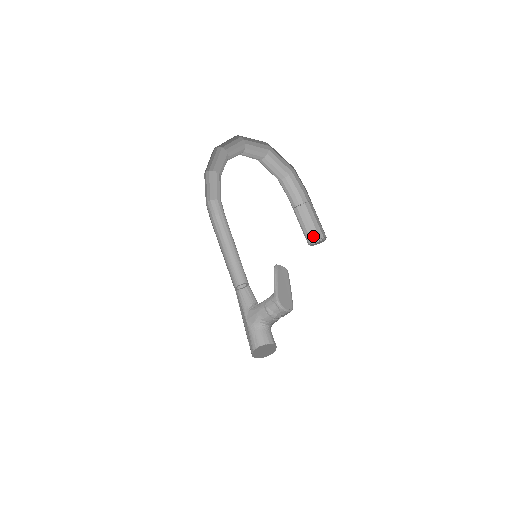
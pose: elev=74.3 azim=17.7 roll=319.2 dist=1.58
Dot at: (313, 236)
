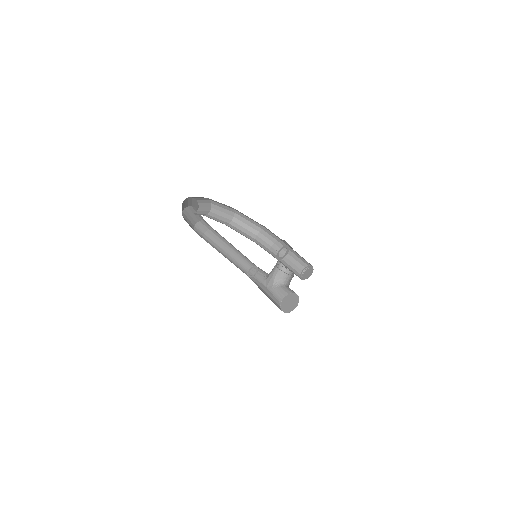
Dot at: (301, 266)
